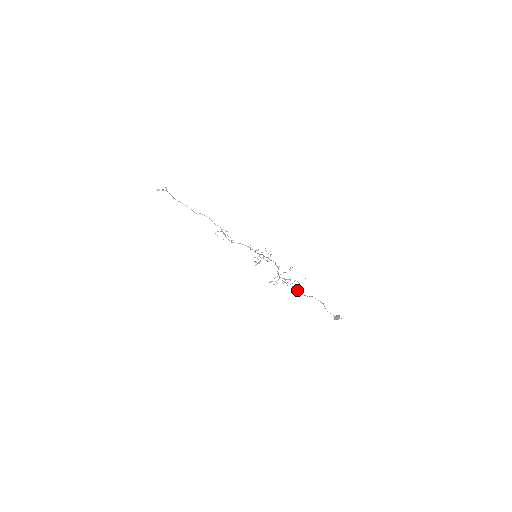
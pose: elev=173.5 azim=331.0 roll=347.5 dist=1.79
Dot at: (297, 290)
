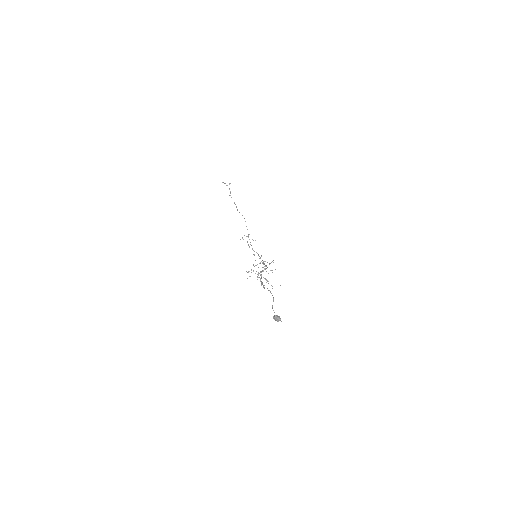
Dot at: occluded
